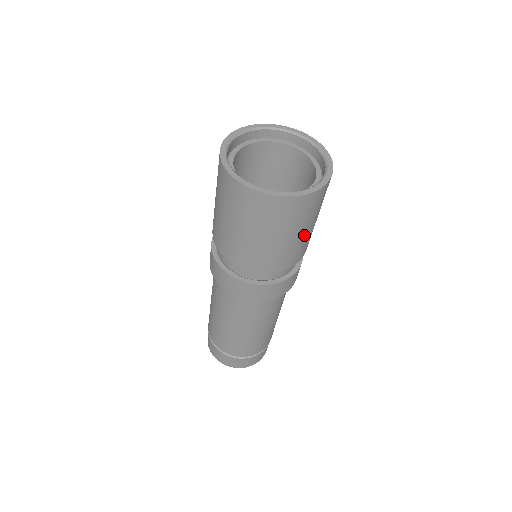
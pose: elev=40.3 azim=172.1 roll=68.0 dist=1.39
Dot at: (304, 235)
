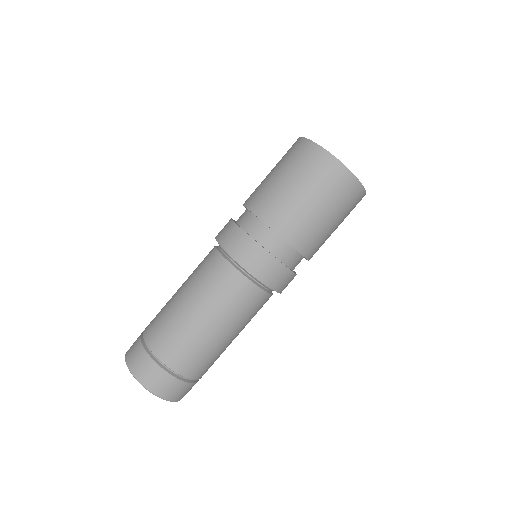
Dot at: occluded
